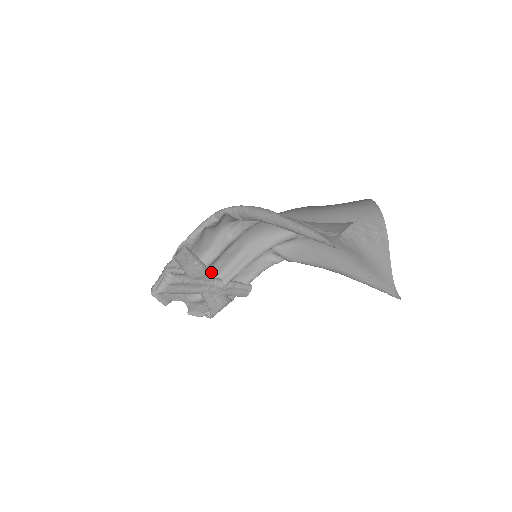
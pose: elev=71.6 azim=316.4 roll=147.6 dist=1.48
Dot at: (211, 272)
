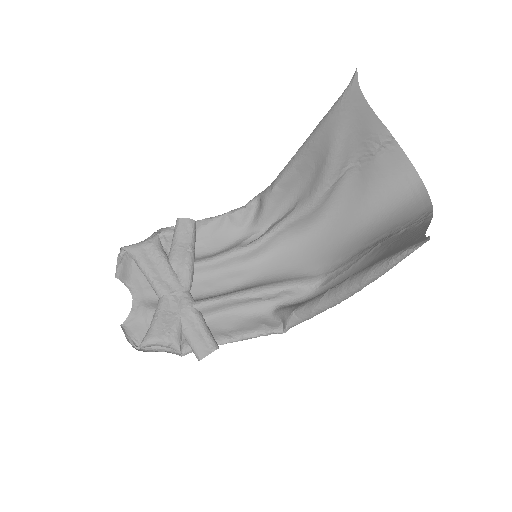
Dot at: (193, 279)
